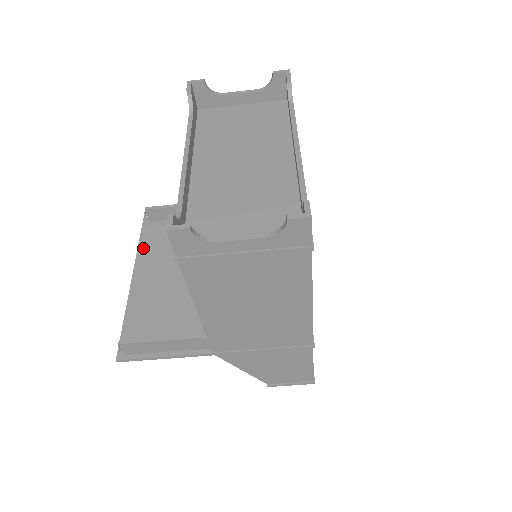
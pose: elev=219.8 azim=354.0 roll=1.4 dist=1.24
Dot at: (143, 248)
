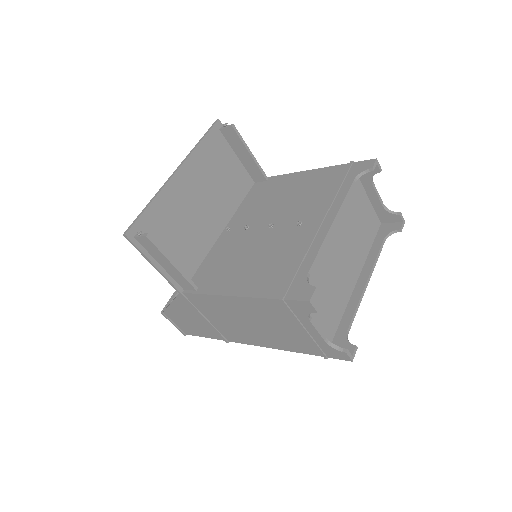
Dot at: (201, 150)
